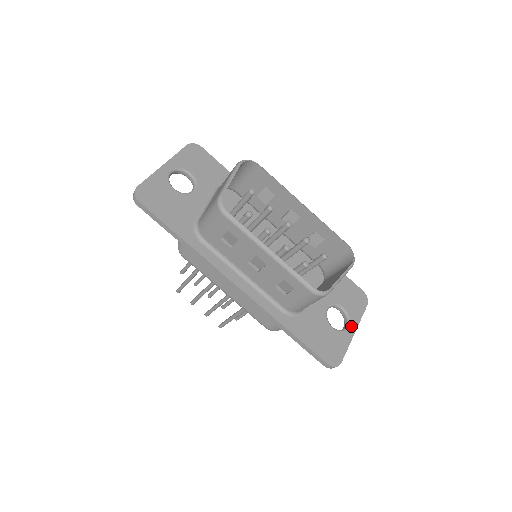
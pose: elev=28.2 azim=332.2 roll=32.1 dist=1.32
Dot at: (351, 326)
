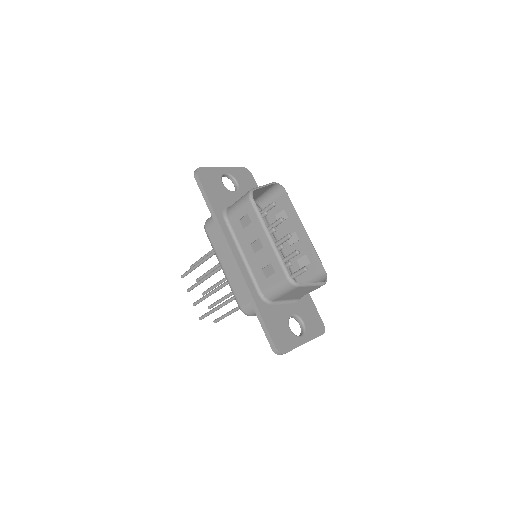
Dot at: (304, 337)
